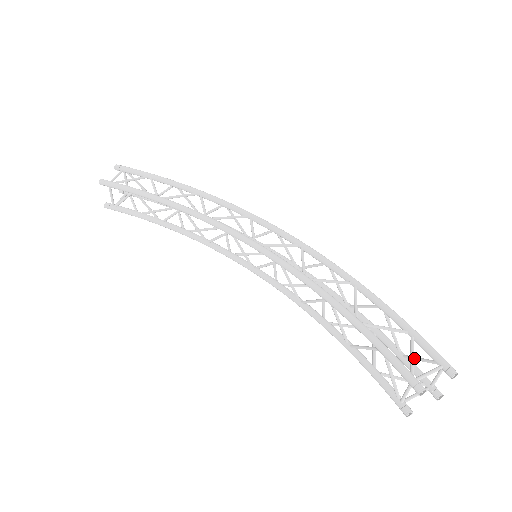
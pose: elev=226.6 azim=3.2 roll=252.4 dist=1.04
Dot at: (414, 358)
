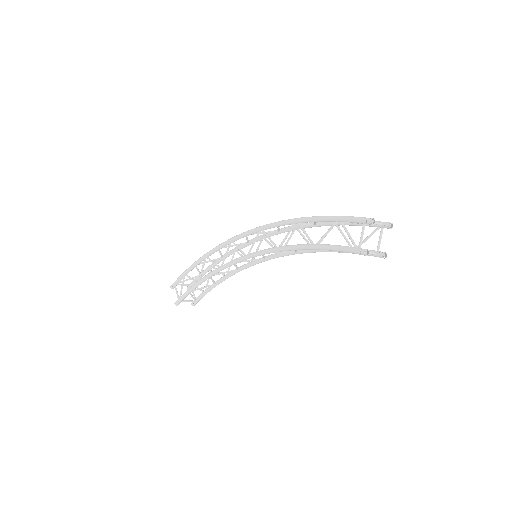
Dot at: occluded
